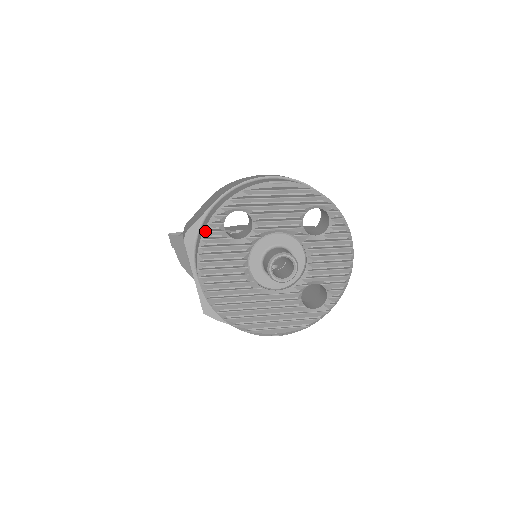
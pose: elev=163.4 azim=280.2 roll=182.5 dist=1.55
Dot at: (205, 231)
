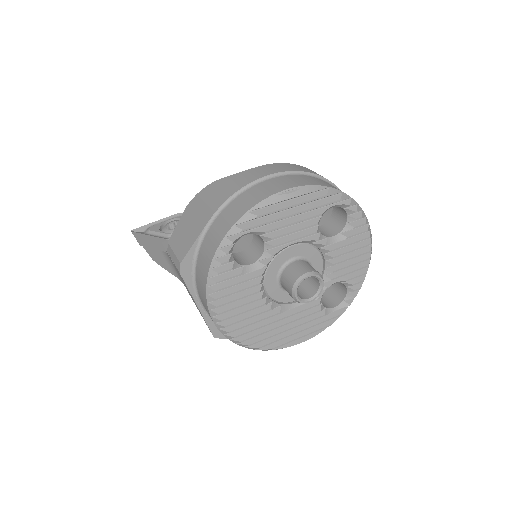
Dot at: (211, 268)
